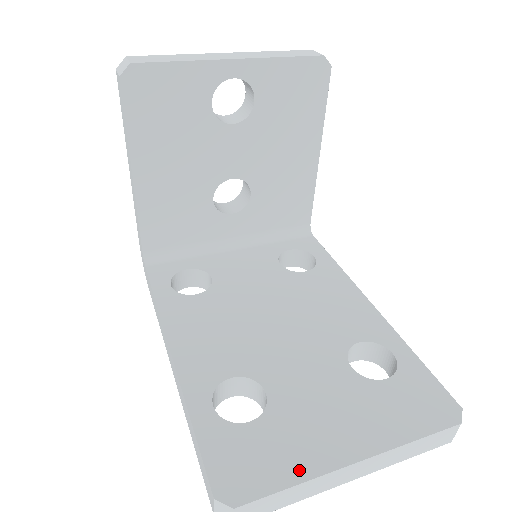
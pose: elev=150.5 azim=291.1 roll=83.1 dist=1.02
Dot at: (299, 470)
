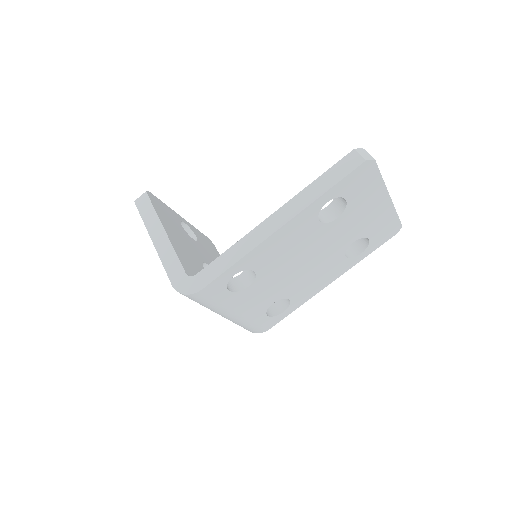
Dot at: occluded
